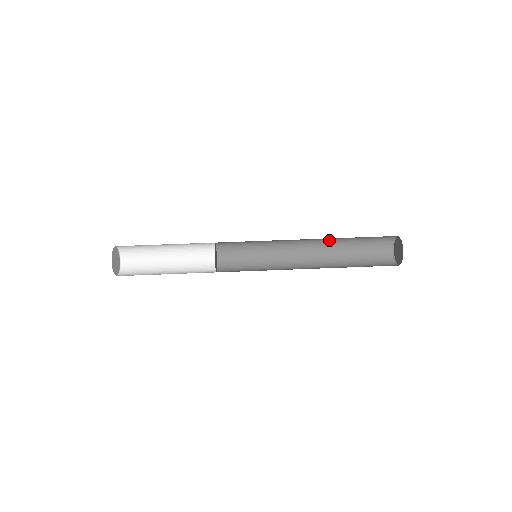
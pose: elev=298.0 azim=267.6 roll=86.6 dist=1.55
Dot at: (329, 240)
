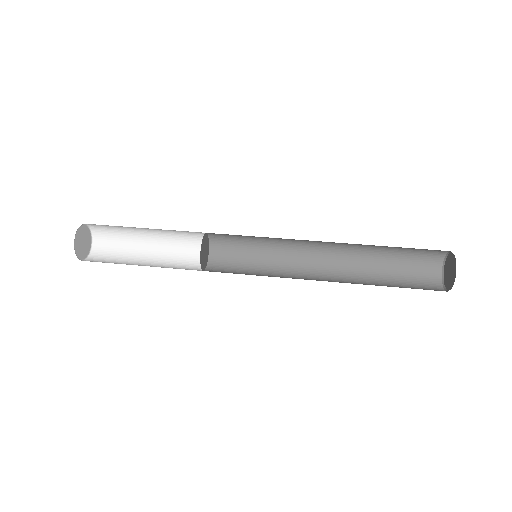
Dot at: (356, 245)
